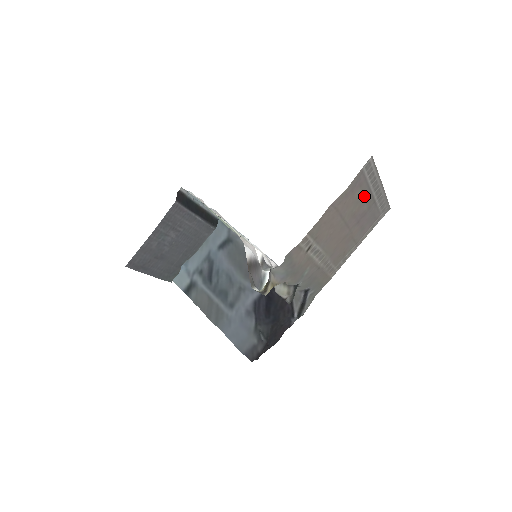
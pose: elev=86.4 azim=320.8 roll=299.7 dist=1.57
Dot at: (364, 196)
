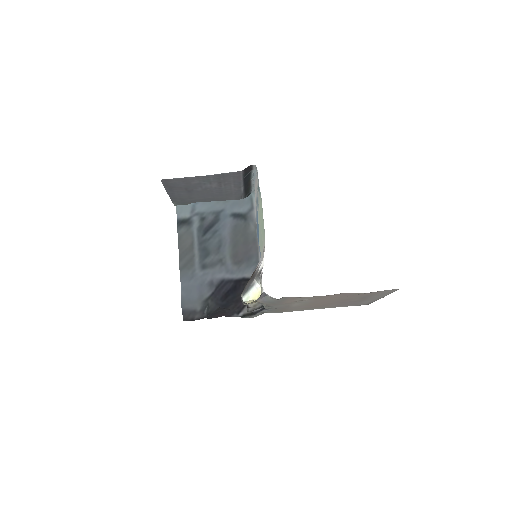
Dot at: (366, 296)
